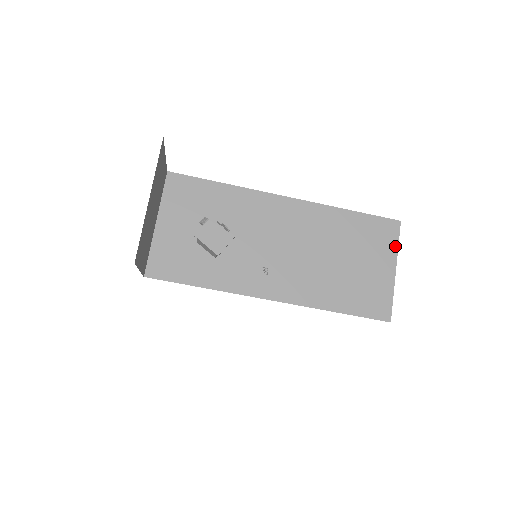
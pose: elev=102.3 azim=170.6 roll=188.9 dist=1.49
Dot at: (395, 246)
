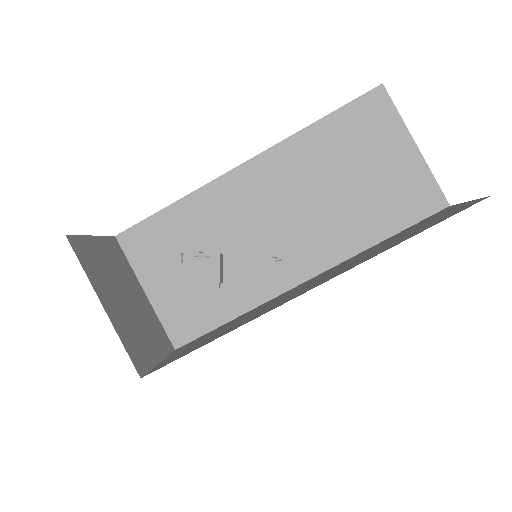
Dot at: (396, 118)
